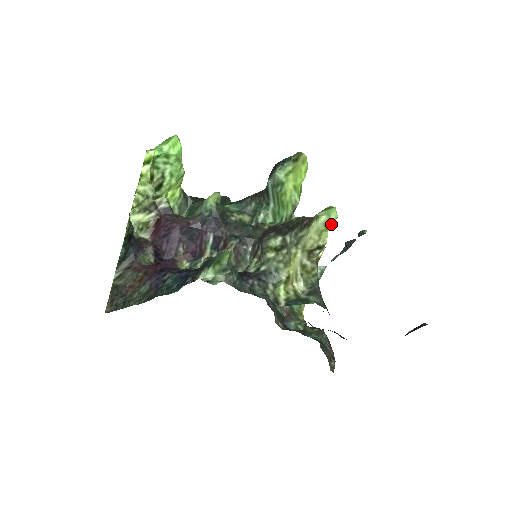
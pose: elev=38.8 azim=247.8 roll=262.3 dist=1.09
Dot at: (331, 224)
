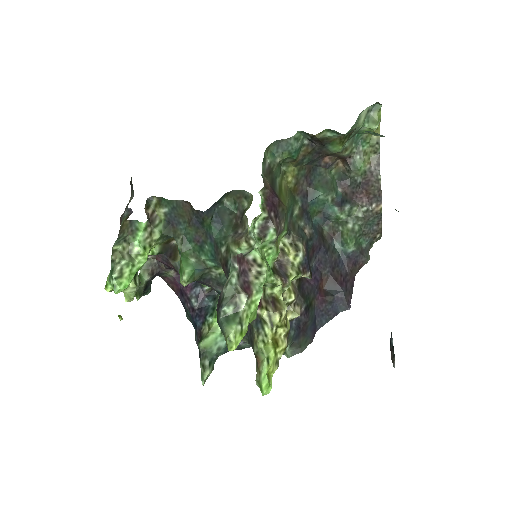
Dot at: occluded
